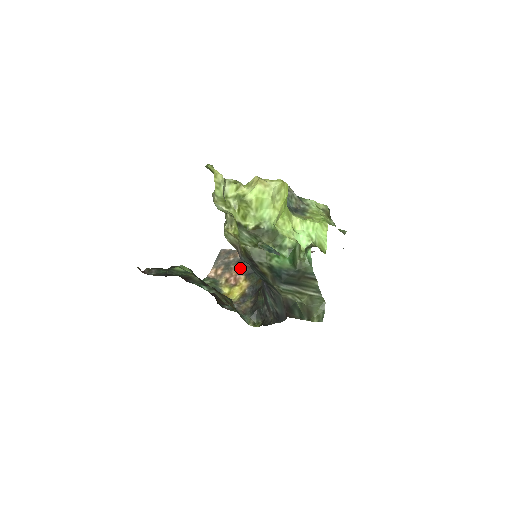
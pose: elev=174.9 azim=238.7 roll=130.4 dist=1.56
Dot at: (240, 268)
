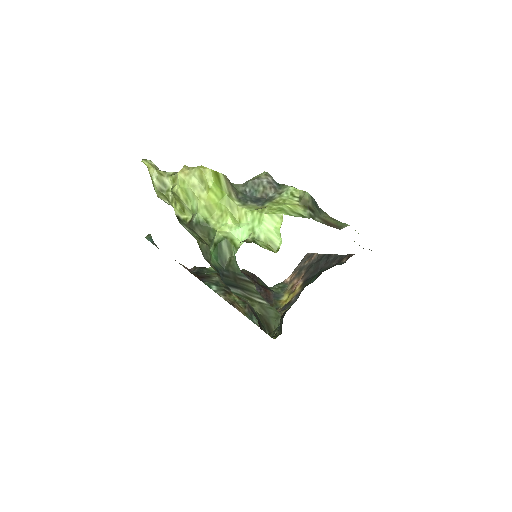
Dot at: (305, 273)
